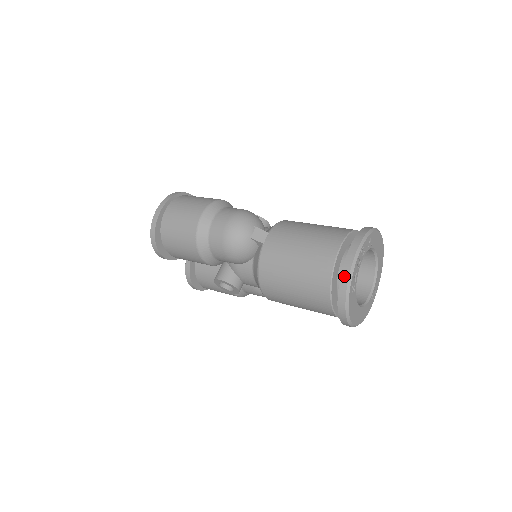
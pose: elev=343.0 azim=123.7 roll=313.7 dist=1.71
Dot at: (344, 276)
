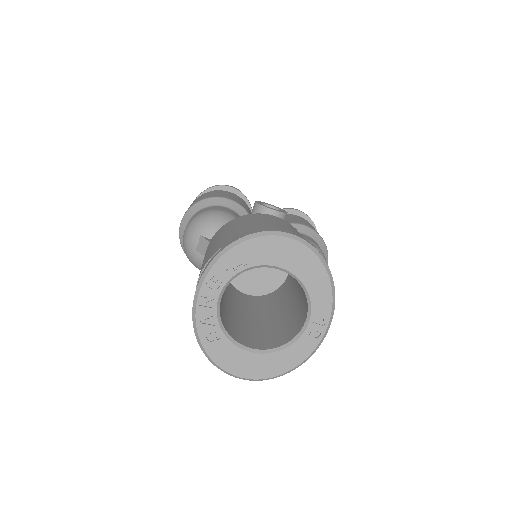
Dot at: (193, 319)
